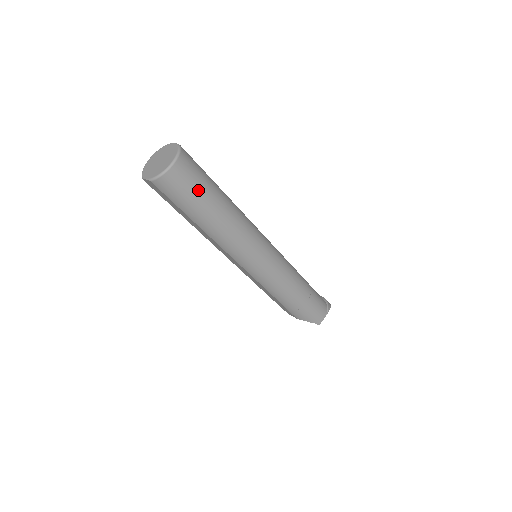
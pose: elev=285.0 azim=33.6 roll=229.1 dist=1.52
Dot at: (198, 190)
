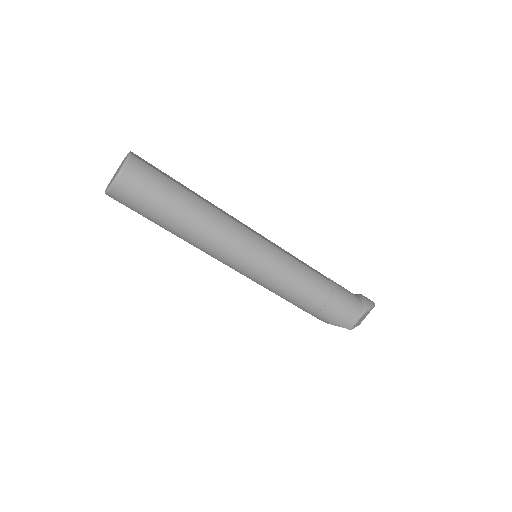
Dot at: (152, 199)
